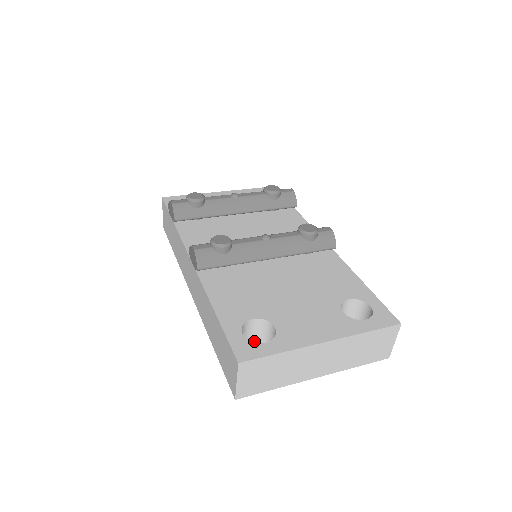
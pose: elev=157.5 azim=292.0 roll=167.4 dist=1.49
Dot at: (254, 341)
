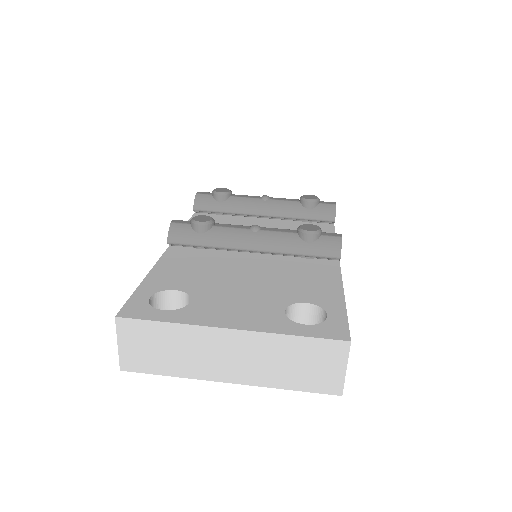
Dot at: occluded
